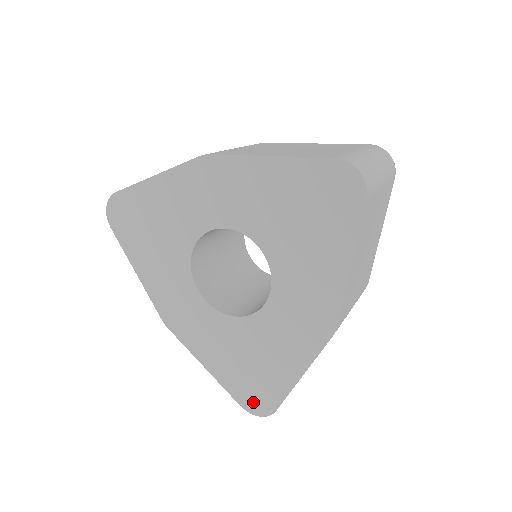
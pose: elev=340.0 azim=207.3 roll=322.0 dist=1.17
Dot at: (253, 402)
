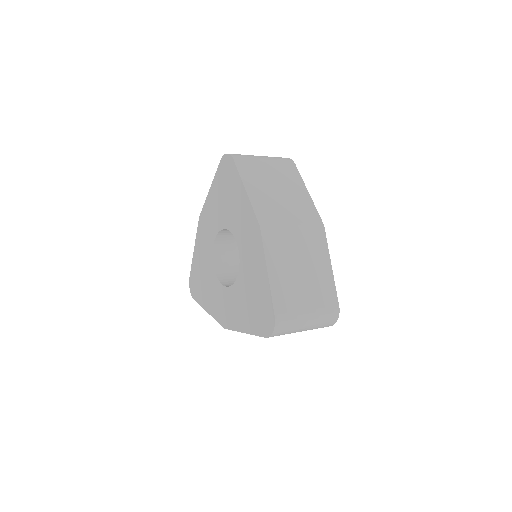
Dot at: (266, 325)
